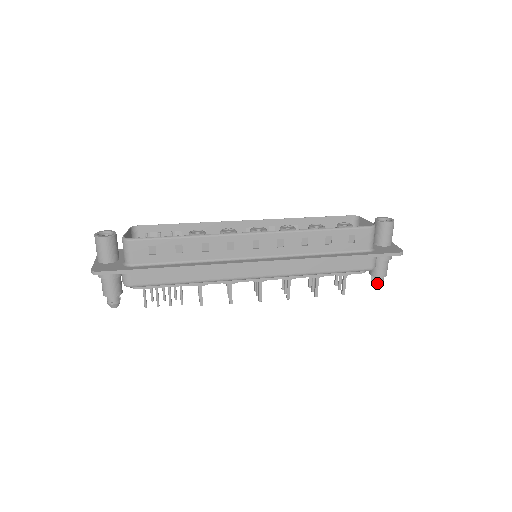
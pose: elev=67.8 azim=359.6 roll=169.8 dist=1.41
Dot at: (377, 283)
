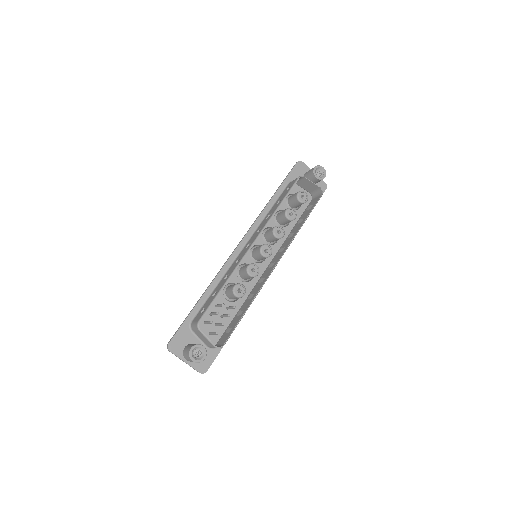
Dot at: occluded
